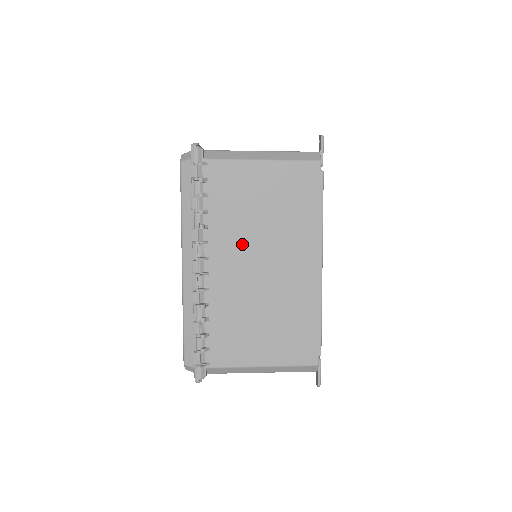
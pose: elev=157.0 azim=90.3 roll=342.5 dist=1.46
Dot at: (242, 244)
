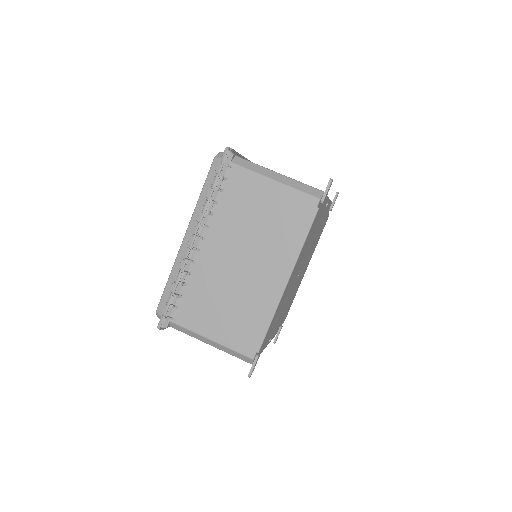
Dot at: (233, 239)
